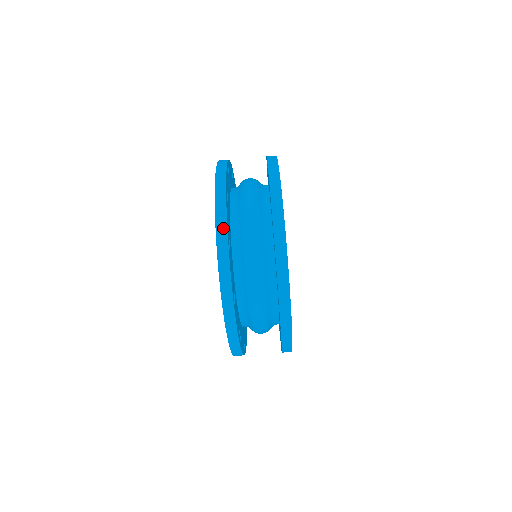
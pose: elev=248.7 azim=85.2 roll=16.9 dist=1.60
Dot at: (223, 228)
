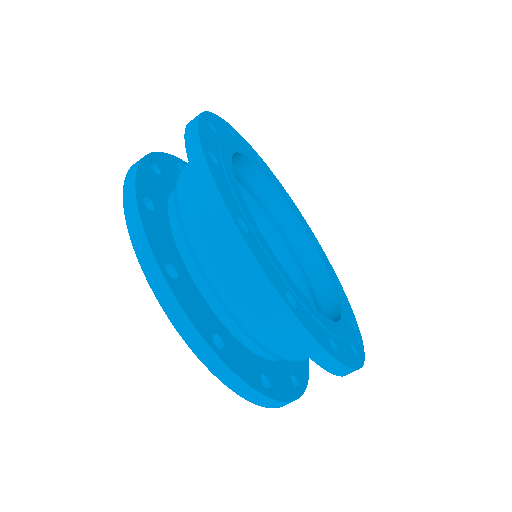
Dot at: (131, 183)
